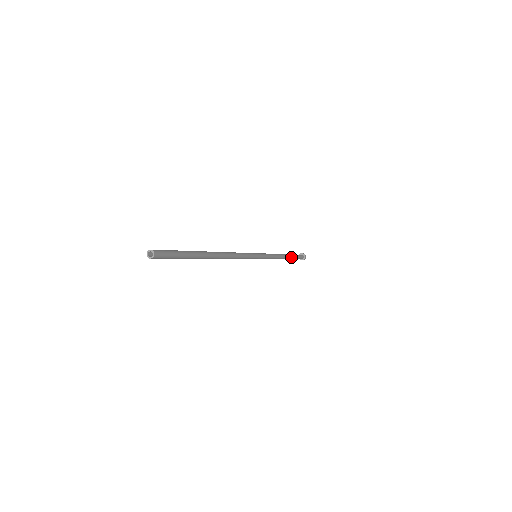
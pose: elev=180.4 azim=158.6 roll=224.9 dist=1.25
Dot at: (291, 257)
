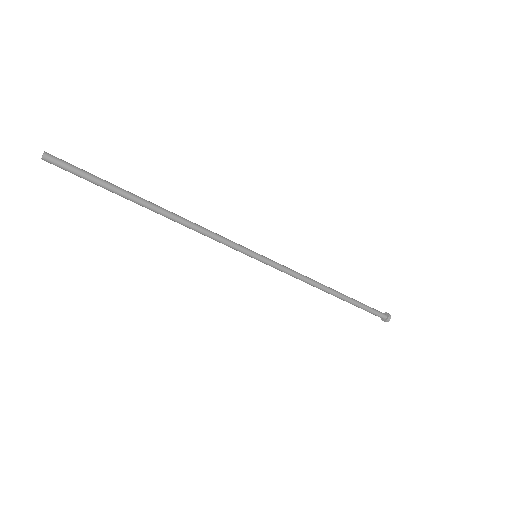
Dot at: (348, 300)
